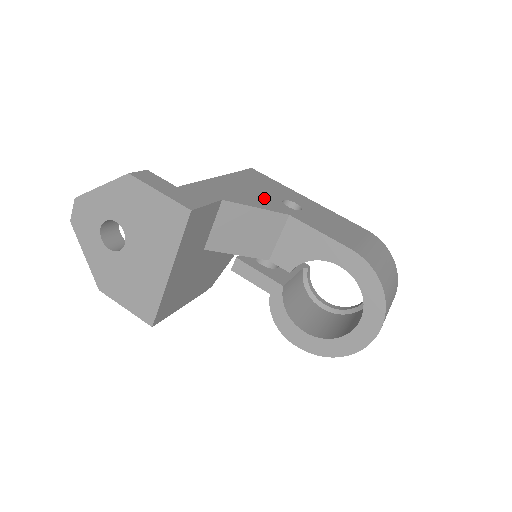
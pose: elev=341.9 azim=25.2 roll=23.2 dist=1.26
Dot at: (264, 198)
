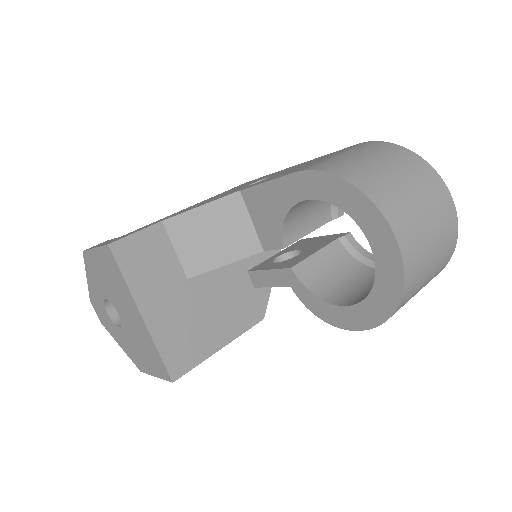
Dot at: occluded
